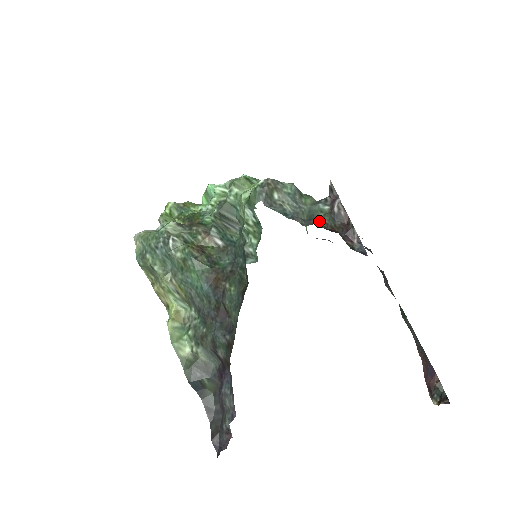
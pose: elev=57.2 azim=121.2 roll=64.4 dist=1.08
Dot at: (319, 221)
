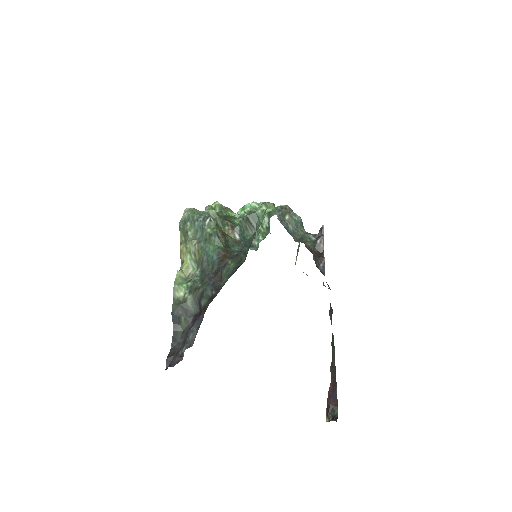
Dot at: (305, 243)
